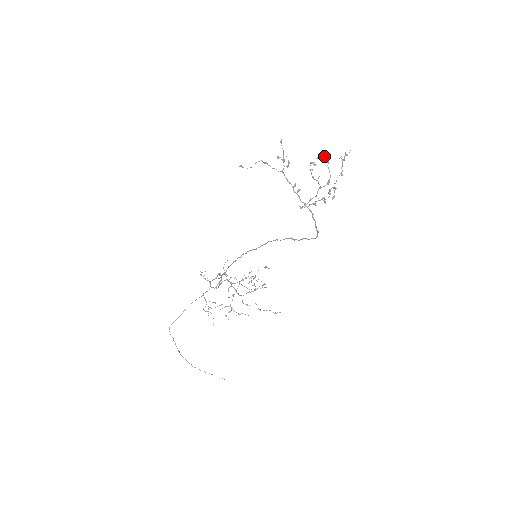
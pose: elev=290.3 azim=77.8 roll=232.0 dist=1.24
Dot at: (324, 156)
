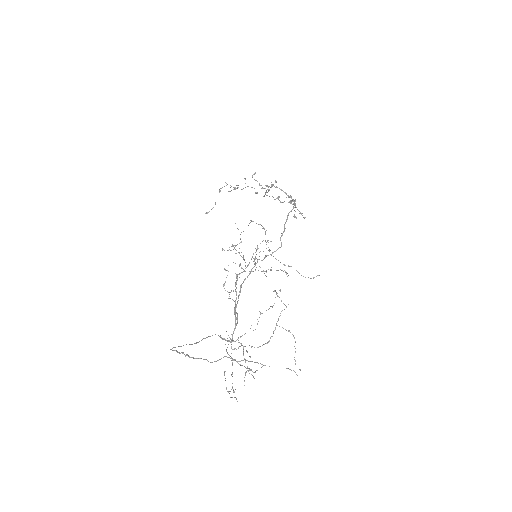
Dot at: (266, 186)
